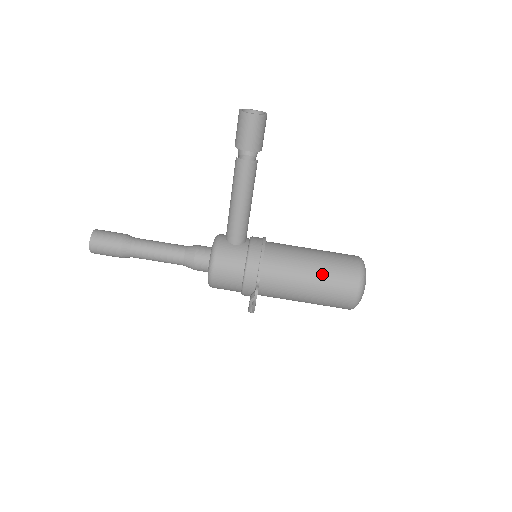
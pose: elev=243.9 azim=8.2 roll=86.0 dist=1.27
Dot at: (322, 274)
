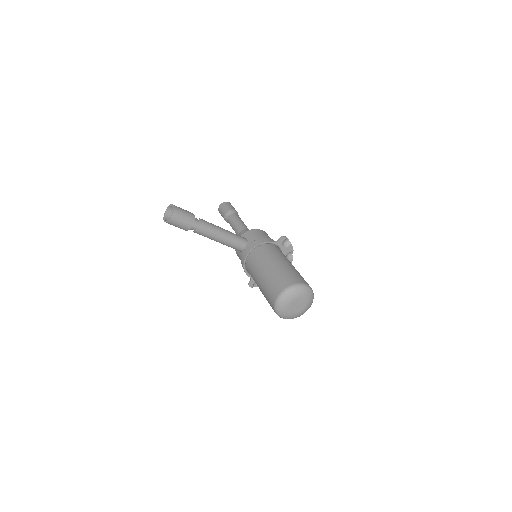
Dot at: occluded
